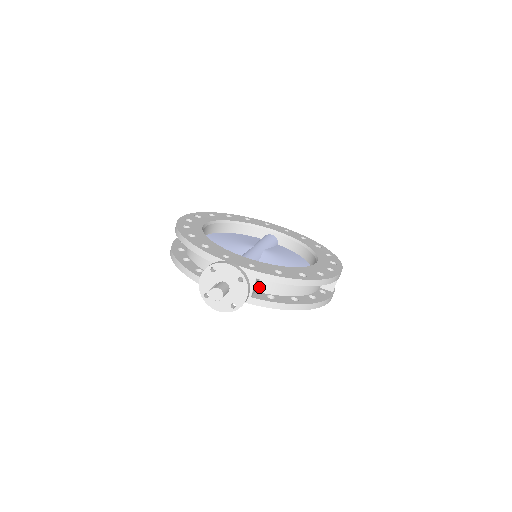
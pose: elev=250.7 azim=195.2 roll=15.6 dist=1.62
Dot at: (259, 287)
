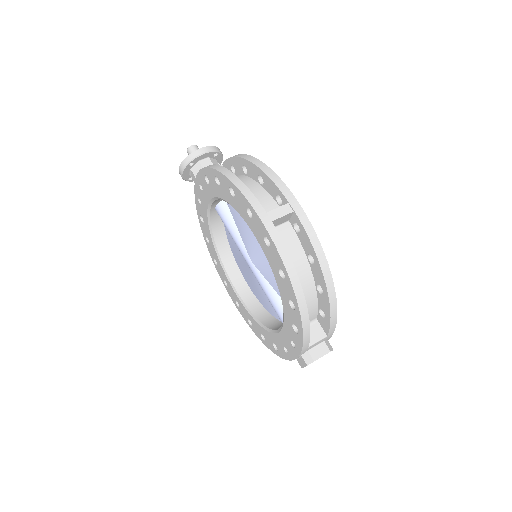
Dot at: occluded
